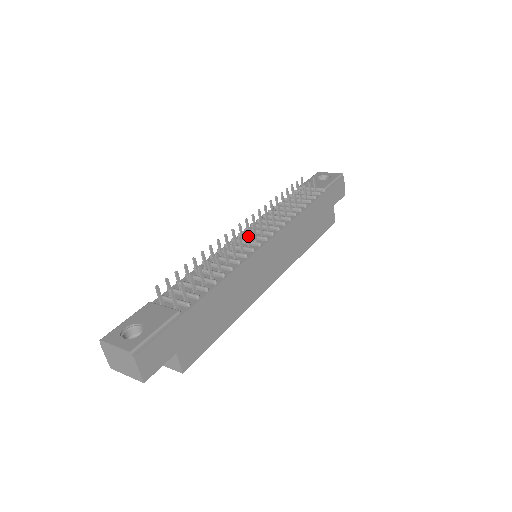
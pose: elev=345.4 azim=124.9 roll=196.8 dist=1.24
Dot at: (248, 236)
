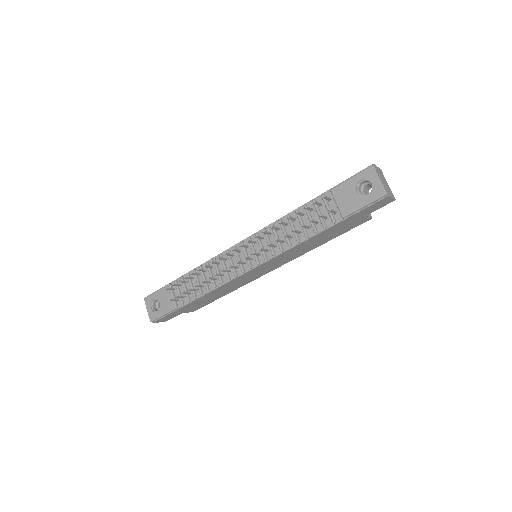
Dot at: (233, 267)
